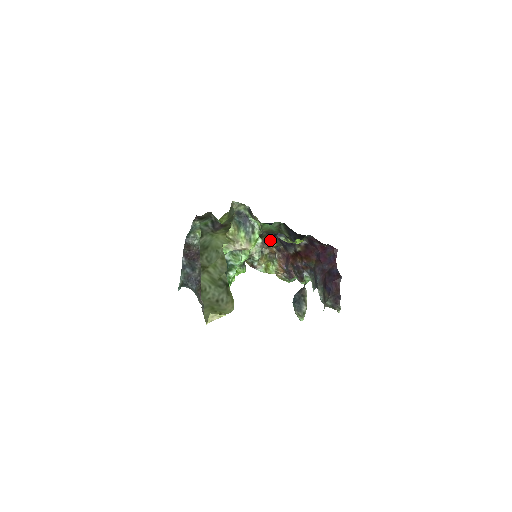
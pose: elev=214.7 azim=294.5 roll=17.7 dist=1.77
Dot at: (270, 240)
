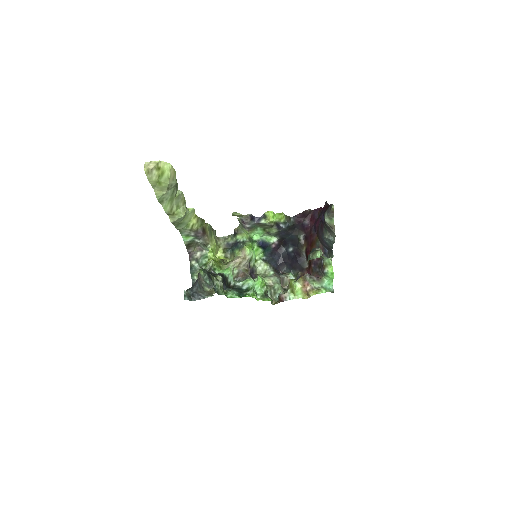
Dot at: (285, 274)
